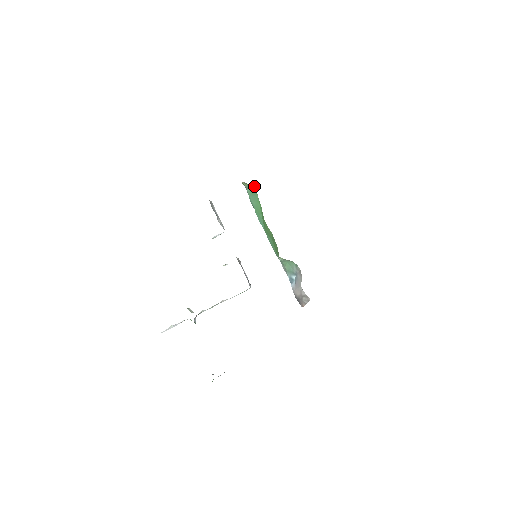
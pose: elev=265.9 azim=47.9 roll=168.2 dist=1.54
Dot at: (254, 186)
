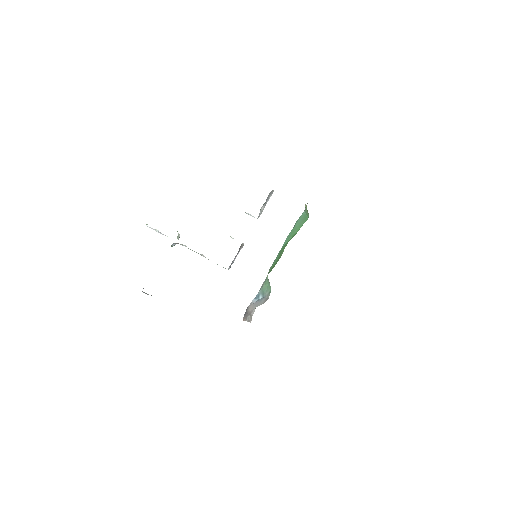
Dot at: occluded
